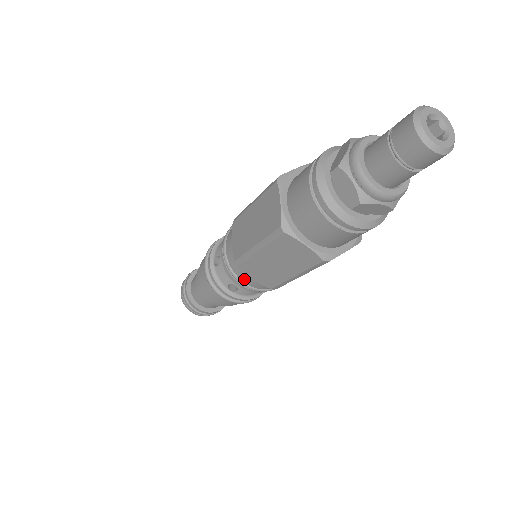
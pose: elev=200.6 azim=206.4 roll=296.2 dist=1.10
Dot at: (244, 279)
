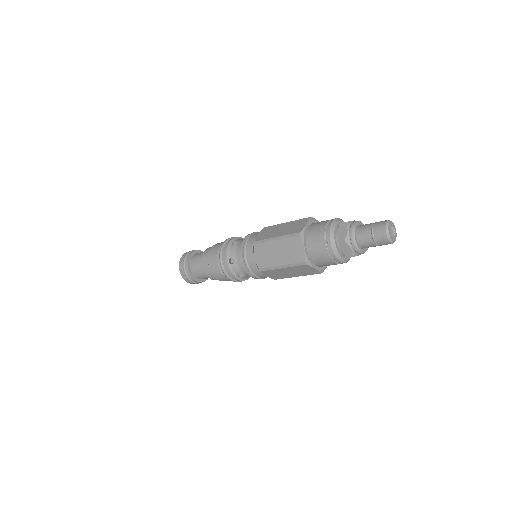
Dot at: (259, 275)
